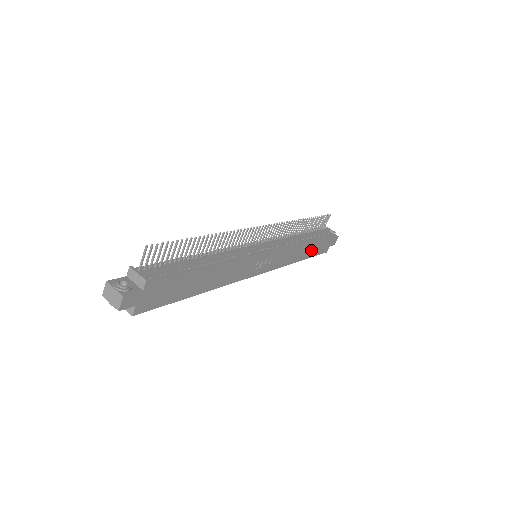
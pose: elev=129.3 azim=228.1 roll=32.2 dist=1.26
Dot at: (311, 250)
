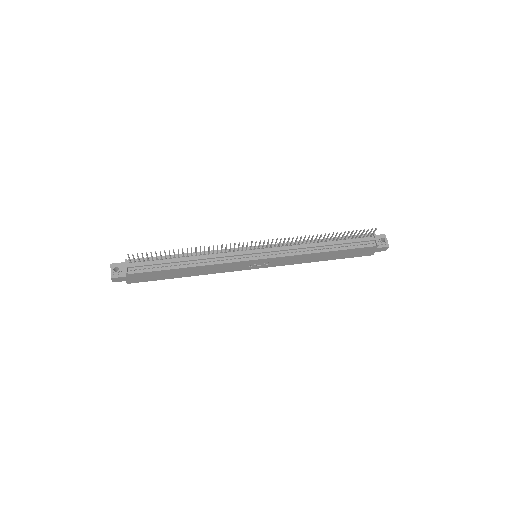
Dot at: (337, 255)
